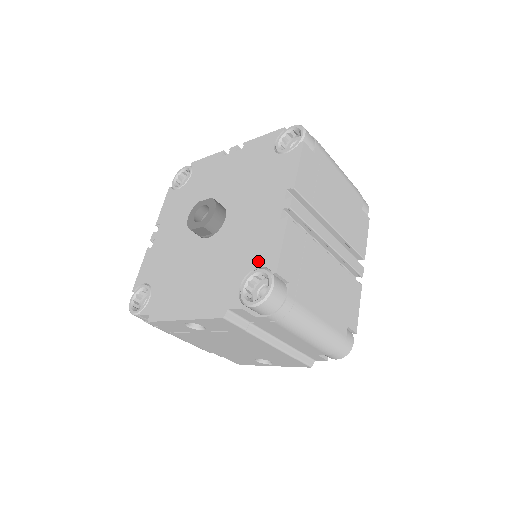
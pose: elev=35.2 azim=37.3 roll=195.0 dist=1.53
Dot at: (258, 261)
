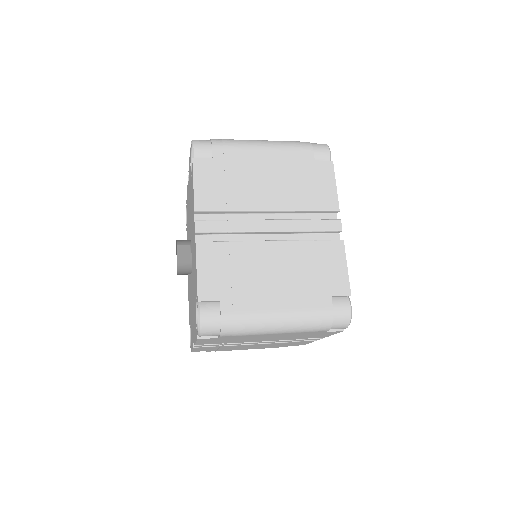
Dot at: occluded
